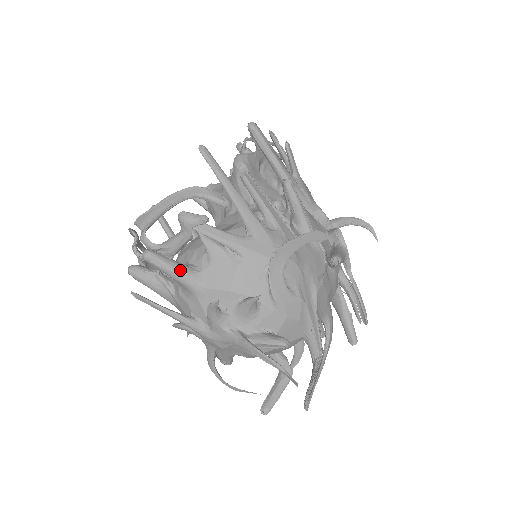
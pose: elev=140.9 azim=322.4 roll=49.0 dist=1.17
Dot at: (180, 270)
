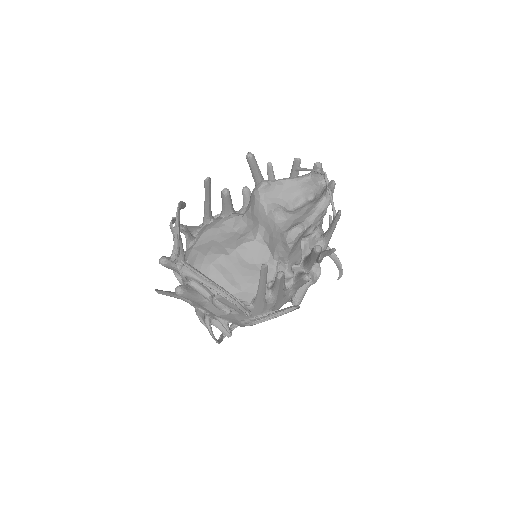
Dot at: (195, 301)
